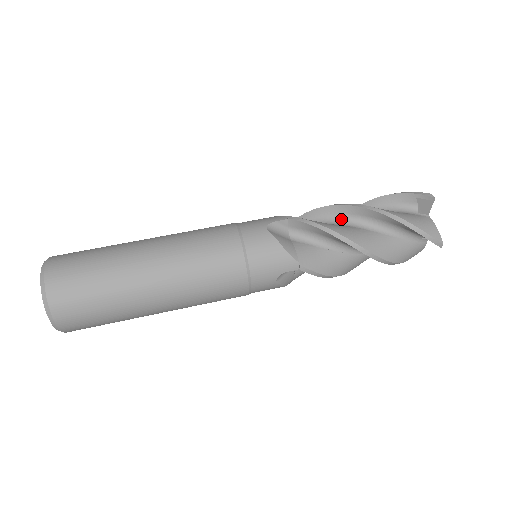
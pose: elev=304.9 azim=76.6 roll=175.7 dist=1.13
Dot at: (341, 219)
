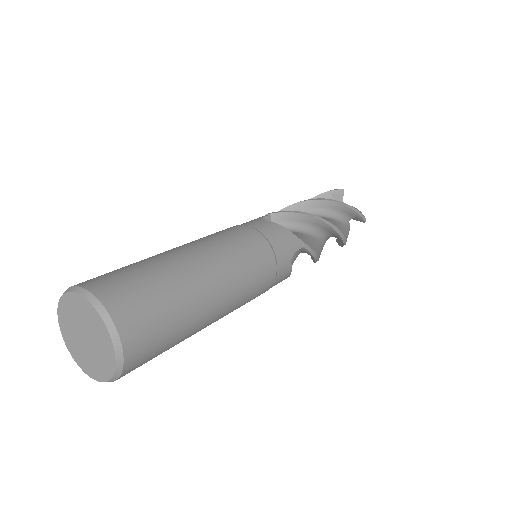
Dot at: occluded
